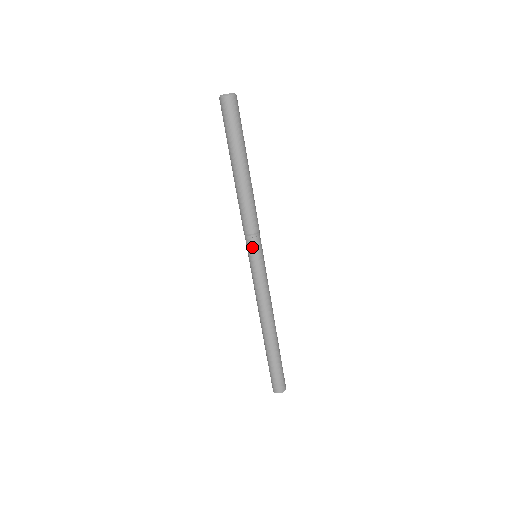
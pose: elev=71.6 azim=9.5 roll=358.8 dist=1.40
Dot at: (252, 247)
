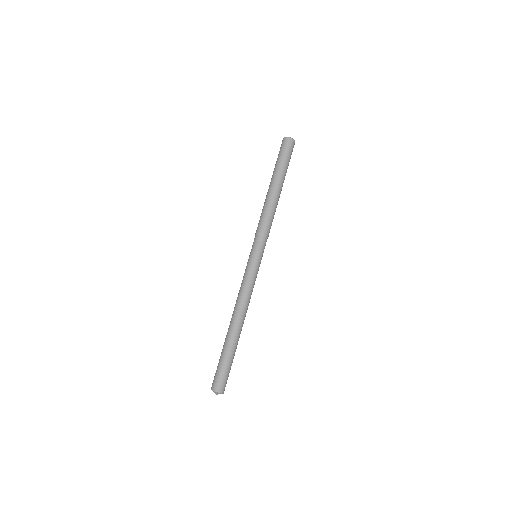
Dot at: (261, 246)
